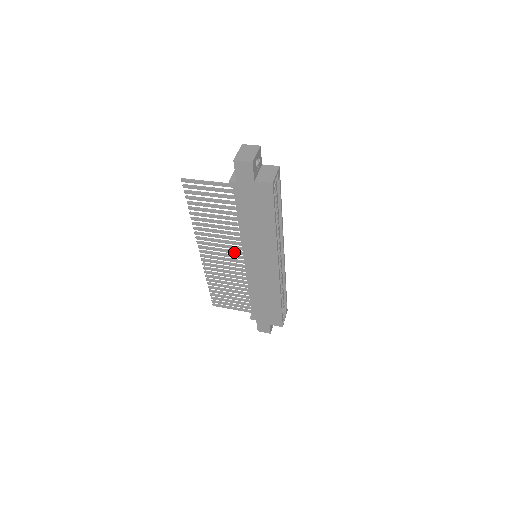
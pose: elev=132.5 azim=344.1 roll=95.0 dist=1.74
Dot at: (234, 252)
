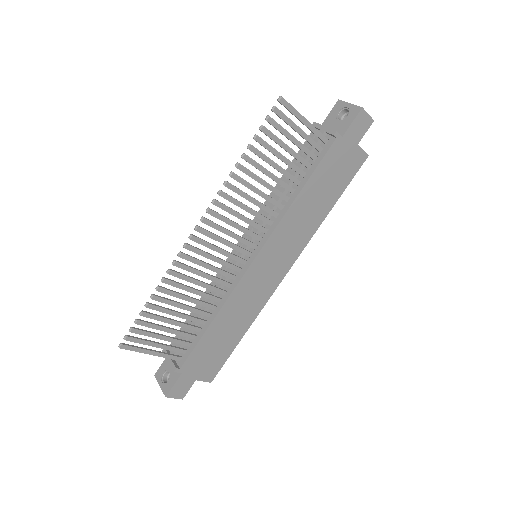
Dot at: (246, 241)
